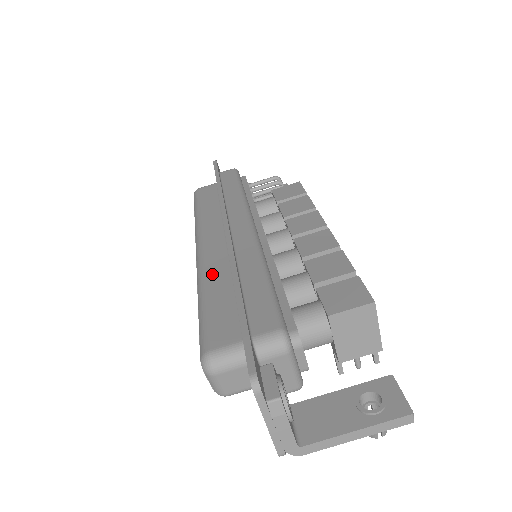
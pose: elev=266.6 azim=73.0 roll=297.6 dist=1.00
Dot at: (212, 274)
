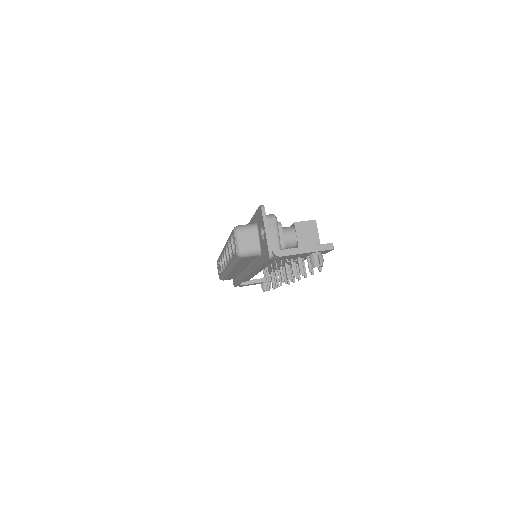
Dot at: occluded
